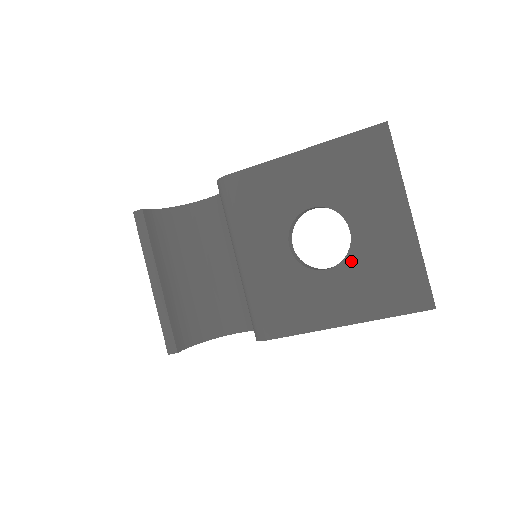
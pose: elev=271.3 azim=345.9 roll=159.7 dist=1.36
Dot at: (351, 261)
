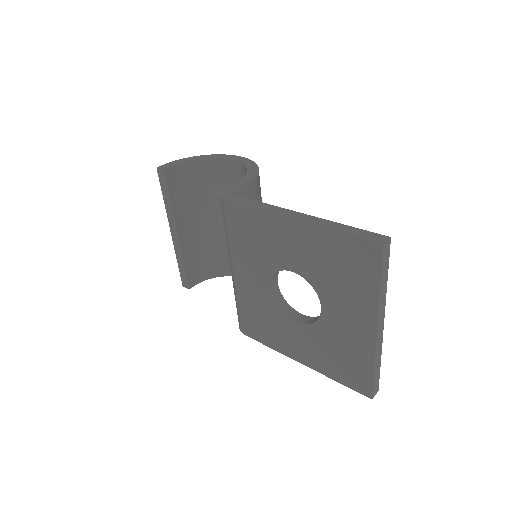
Dot at: (316, 329)
